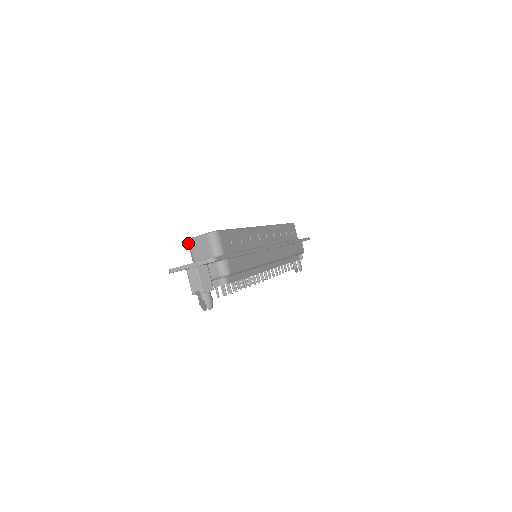
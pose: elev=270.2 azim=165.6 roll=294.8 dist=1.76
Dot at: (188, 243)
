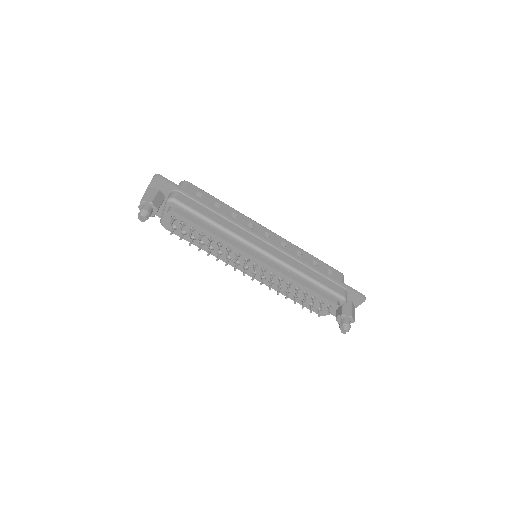
Dot at: occluded
